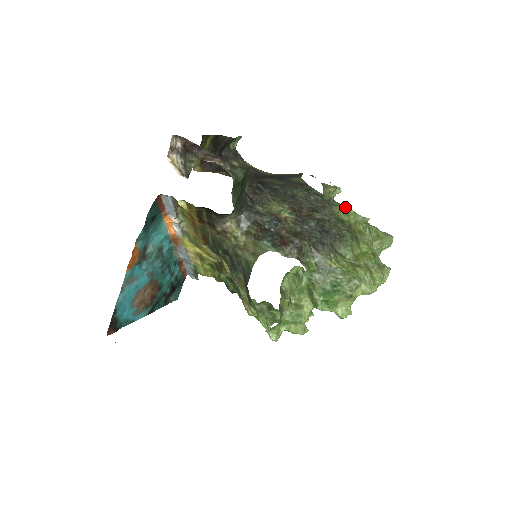
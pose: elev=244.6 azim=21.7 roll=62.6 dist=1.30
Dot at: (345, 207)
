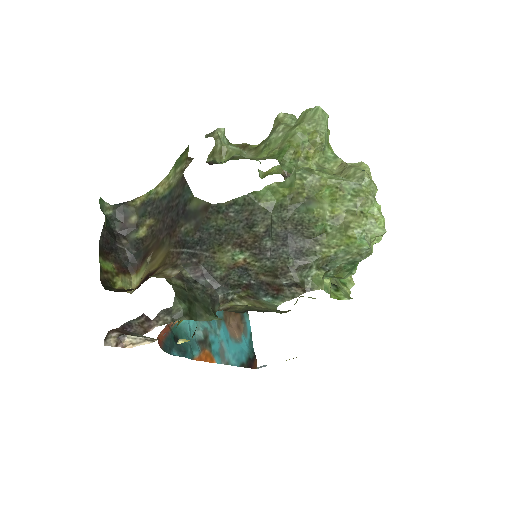
Dot at: (264, 189)
